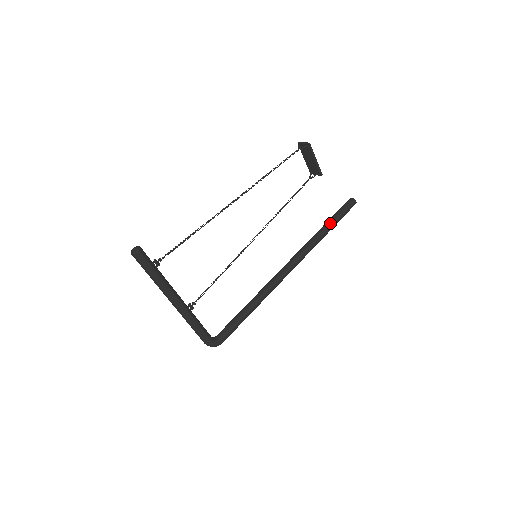
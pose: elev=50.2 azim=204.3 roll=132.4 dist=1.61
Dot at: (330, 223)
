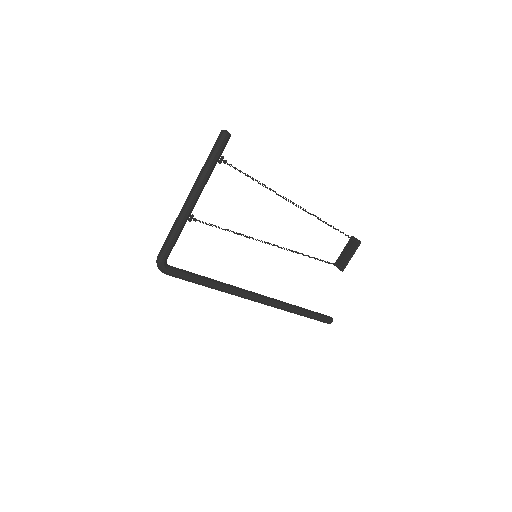
Dot at: (306, 310)
